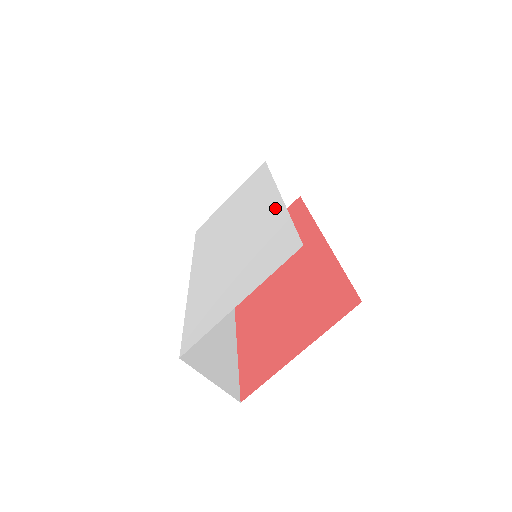
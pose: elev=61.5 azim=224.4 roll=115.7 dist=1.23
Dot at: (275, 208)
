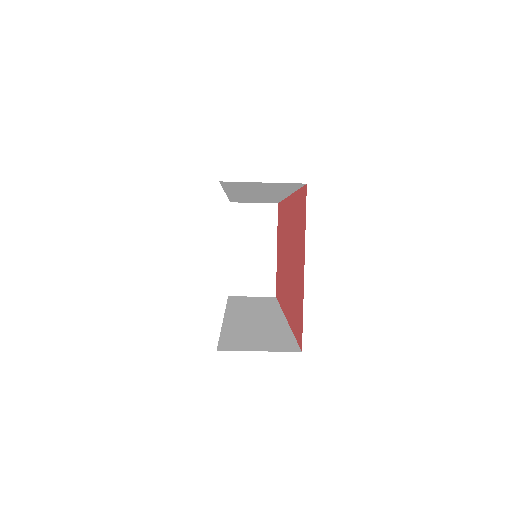
Dot at: occluded
